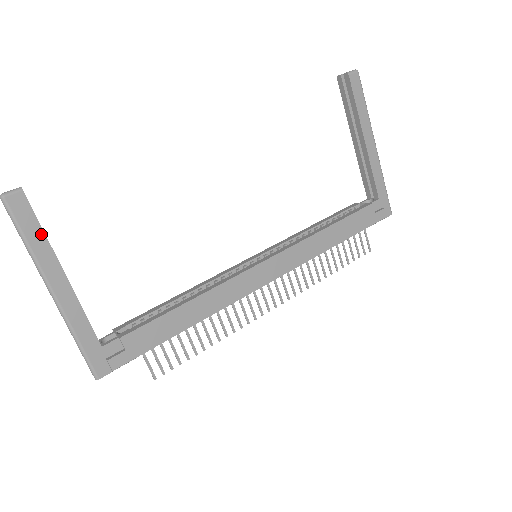
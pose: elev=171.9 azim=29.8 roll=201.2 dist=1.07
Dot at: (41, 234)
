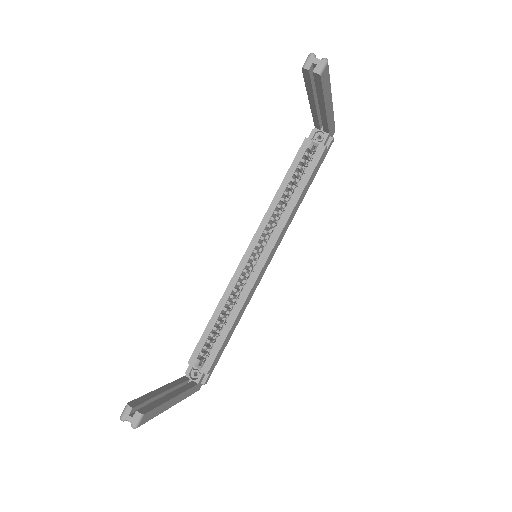
Dot at: (159, 407)
